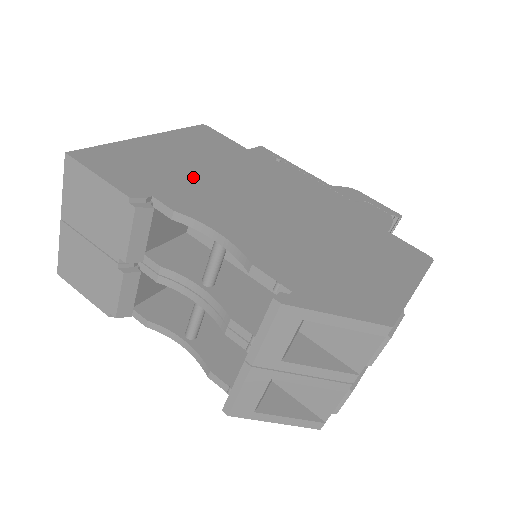
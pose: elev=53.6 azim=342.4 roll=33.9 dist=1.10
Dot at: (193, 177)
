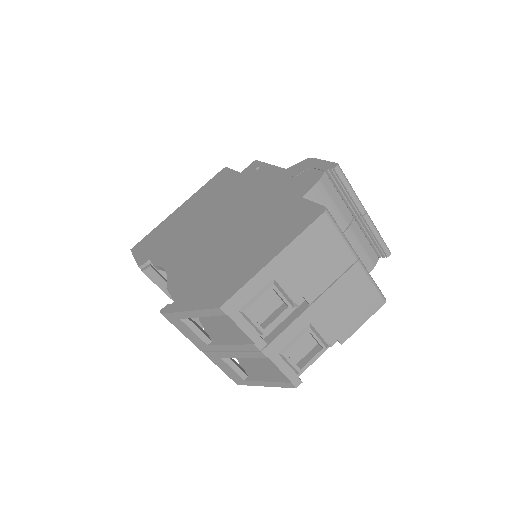
Dot at: (182, 229)
